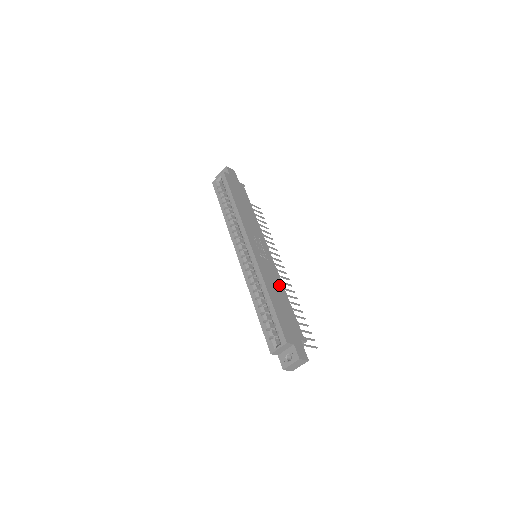
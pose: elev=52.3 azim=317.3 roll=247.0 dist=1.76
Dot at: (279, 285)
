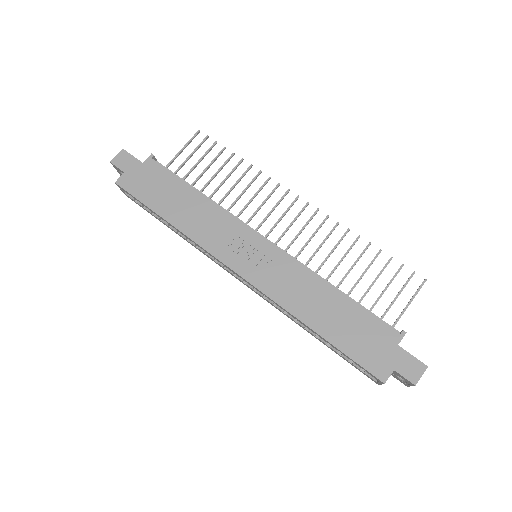
Dot at: (313, 286)
